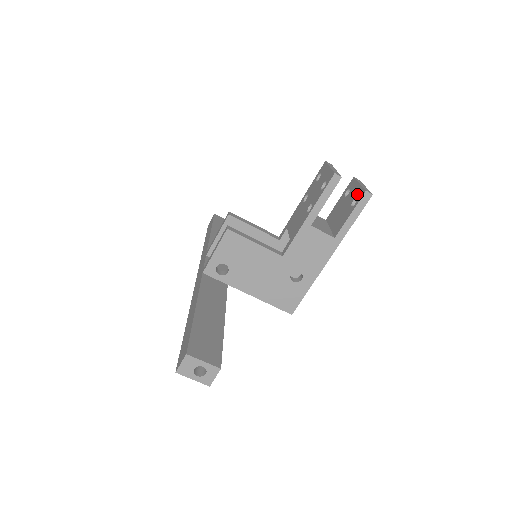
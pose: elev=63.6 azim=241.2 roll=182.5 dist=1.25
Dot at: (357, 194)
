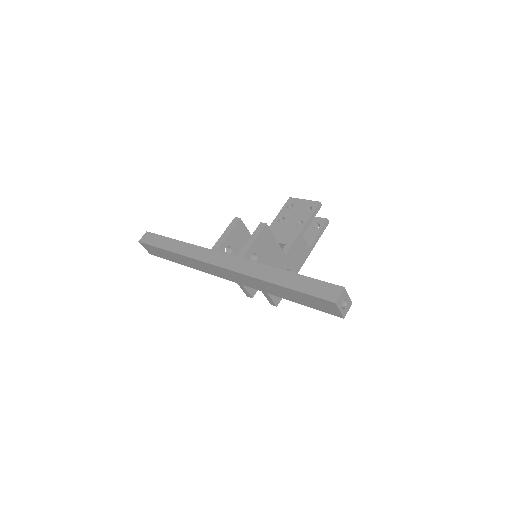
Dot at: (317, 221)
